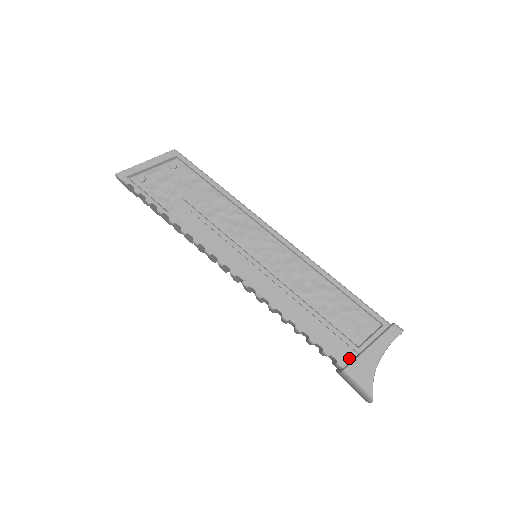
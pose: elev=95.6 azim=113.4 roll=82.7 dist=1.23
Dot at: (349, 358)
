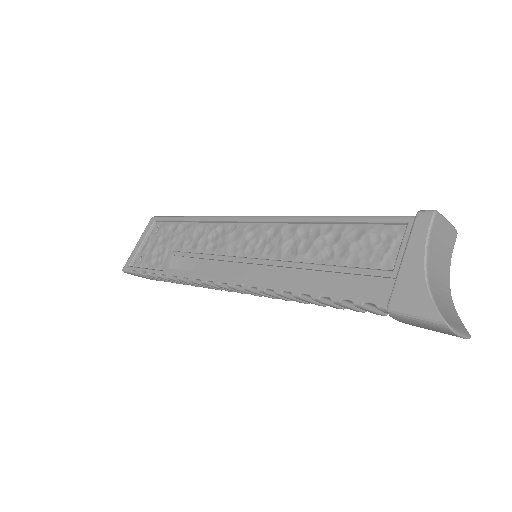
Dot at: (389, 292)
